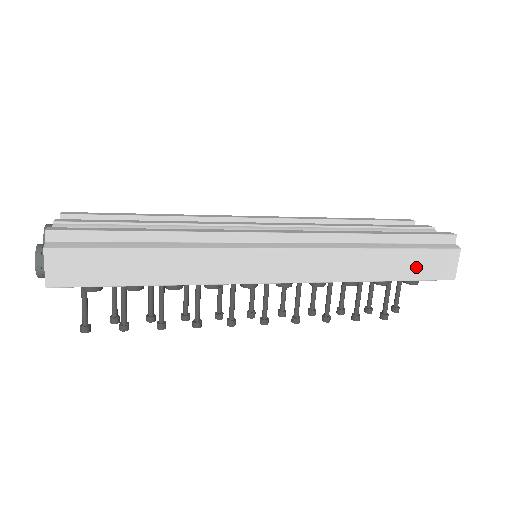
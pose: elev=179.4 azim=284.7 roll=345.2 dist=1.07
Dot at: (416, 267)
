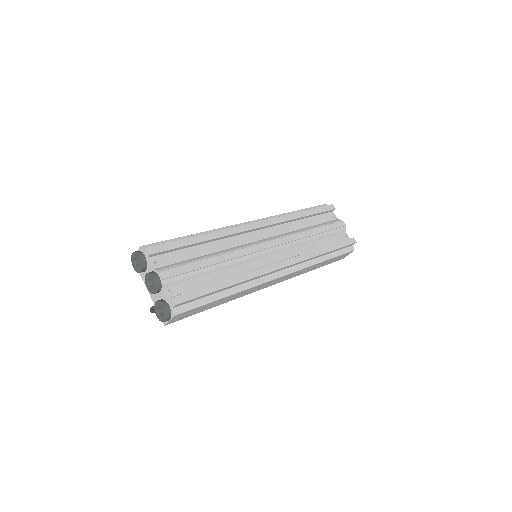
Dot at: (332, 261)
